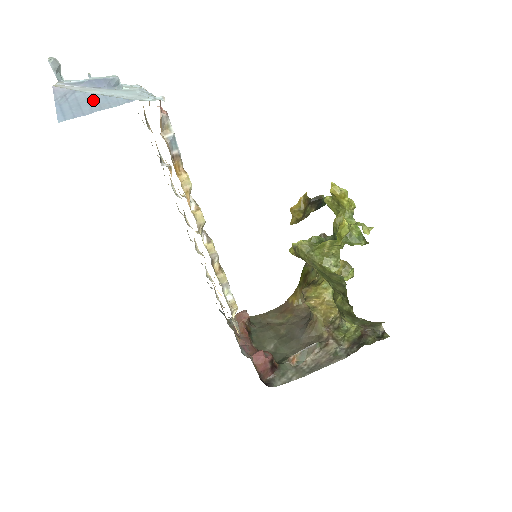
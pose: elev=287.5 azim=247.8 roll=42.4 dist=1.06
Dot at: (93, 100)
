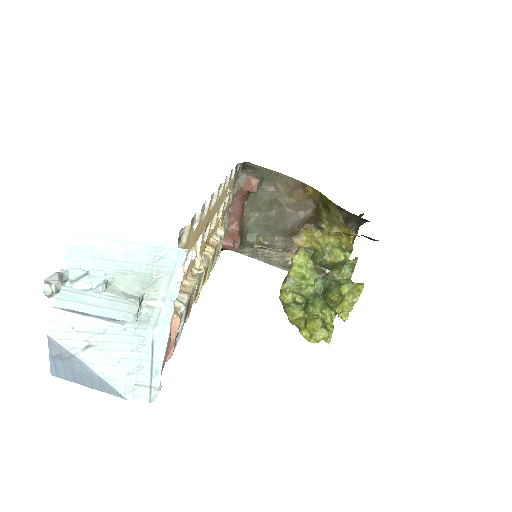
Dot at: (88, 377)
